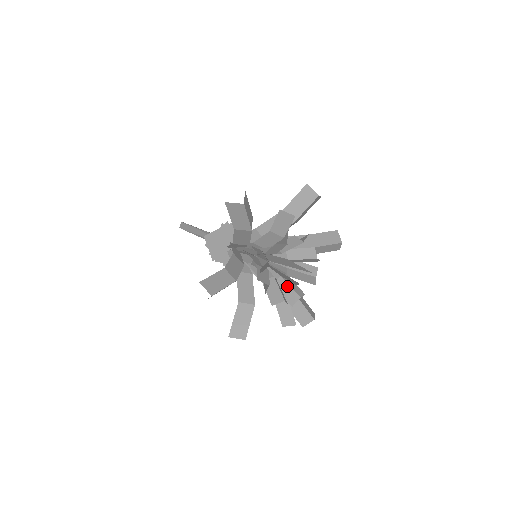
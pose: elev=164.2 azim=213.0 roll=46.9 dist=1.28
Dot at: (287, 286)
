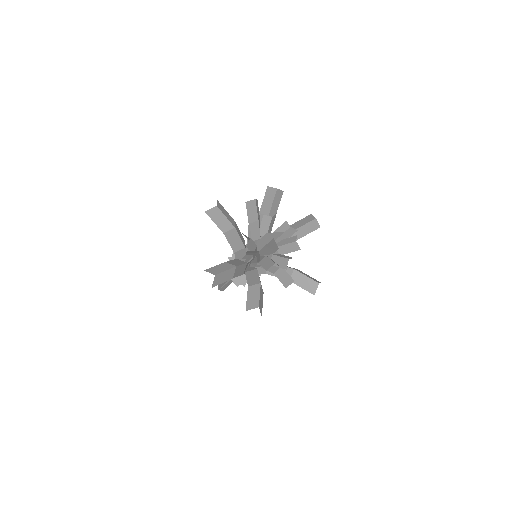
Dot at: (278, 258)
